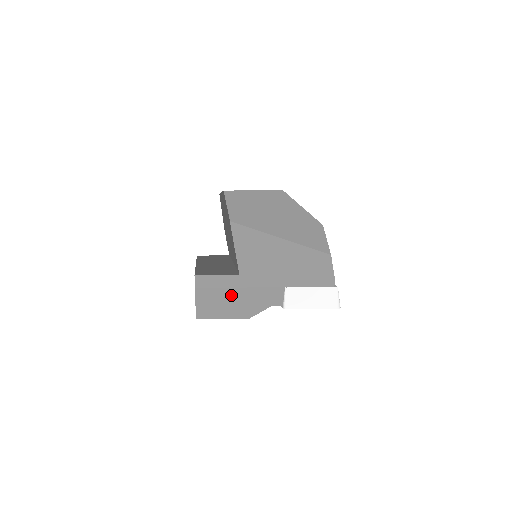
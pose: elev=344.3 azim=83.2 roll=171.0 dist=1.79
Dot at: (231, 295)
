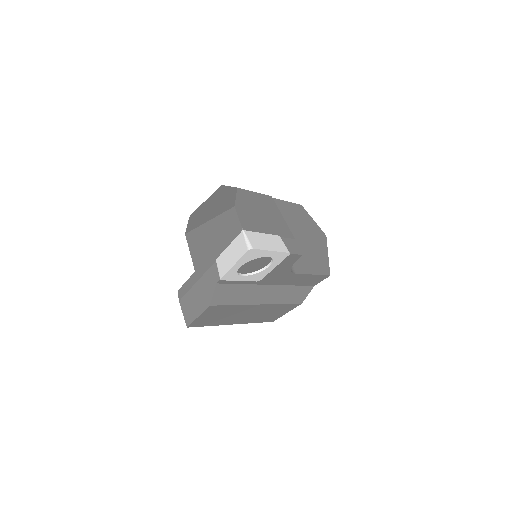
Dot at: (195, 292)
